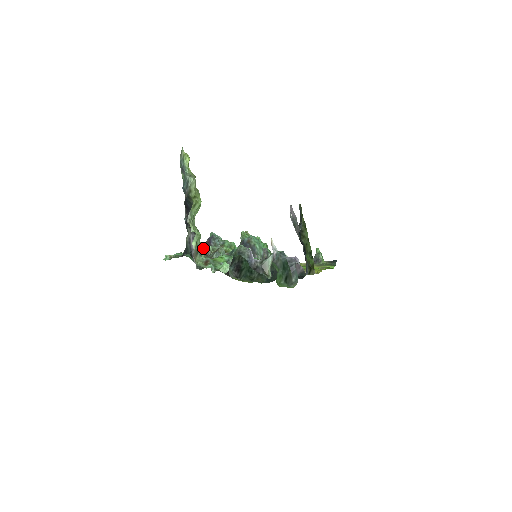
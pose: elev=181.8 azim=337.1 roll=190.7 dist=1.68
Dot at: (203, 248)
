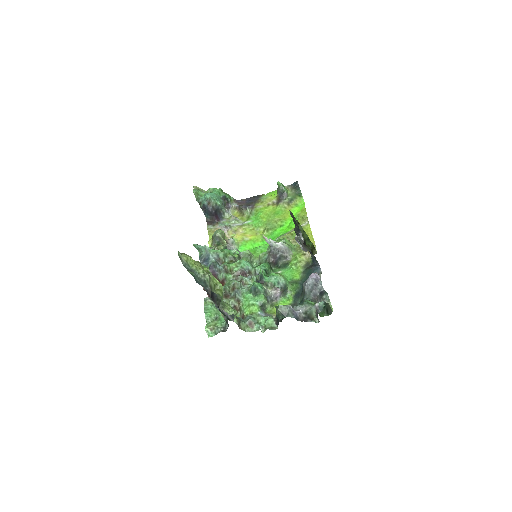
Dot at: occluded
